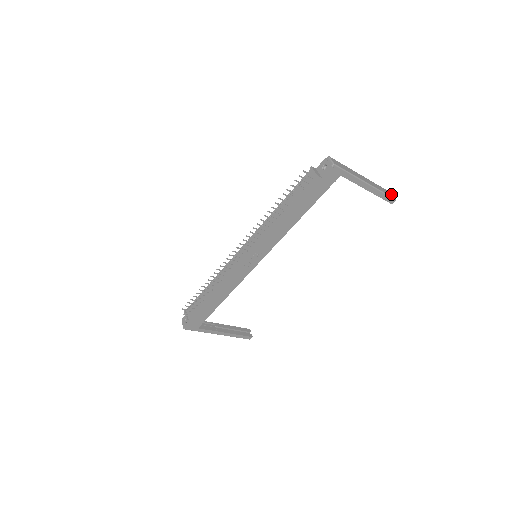
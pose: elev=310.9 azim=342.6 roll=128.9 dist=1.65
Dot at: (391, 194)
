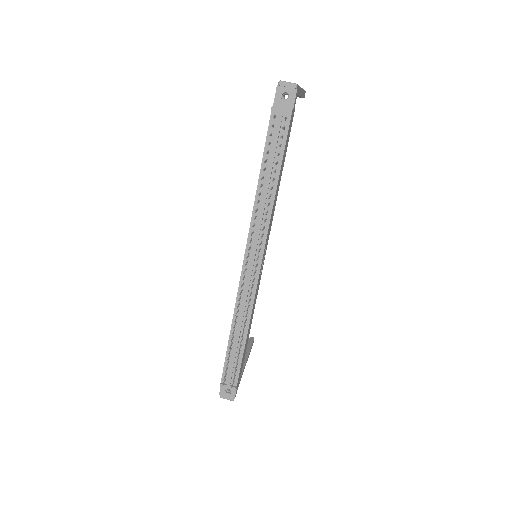
Dot at: occluded
